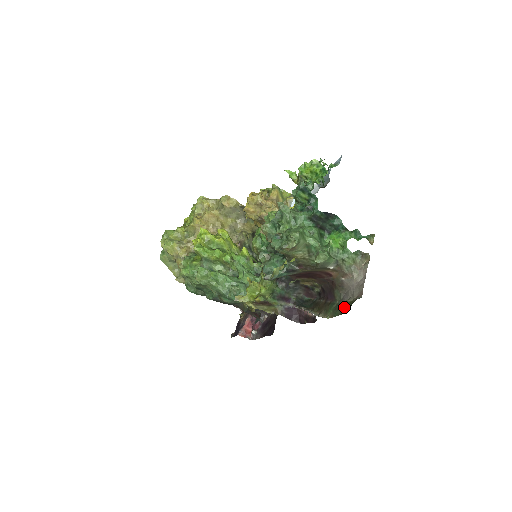
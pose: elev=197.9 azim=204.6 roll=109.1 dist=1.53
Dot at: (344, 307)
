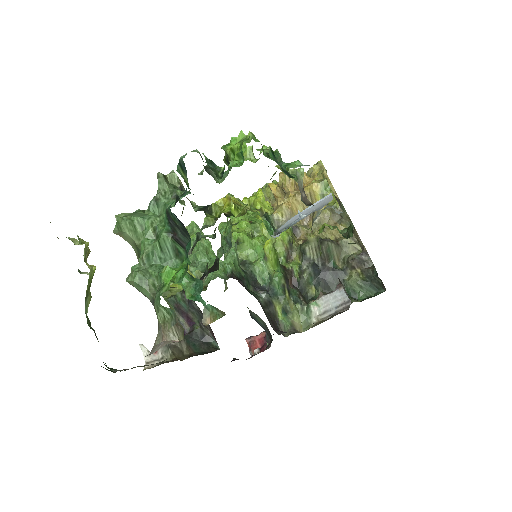
Dot at: occluded
